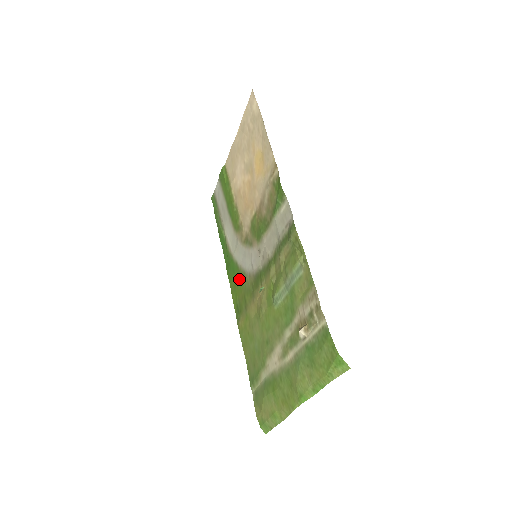
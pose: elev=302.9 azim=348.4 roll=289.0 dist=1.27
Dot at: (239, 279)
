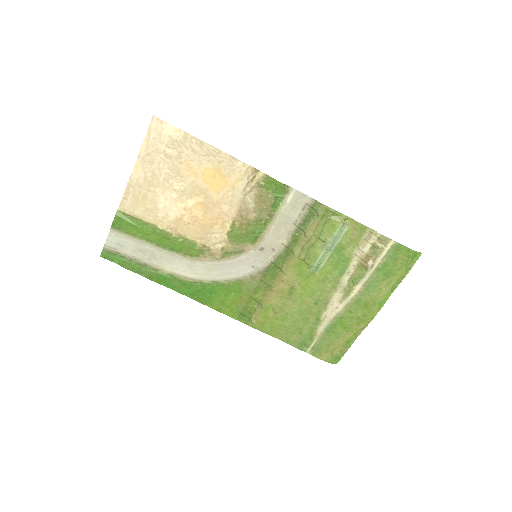
Dot at: (230, 291)
